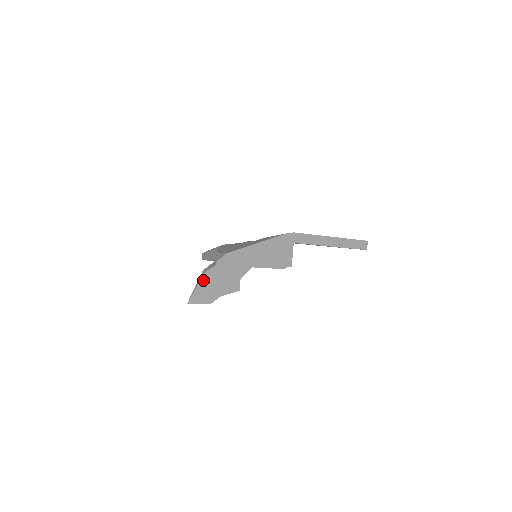
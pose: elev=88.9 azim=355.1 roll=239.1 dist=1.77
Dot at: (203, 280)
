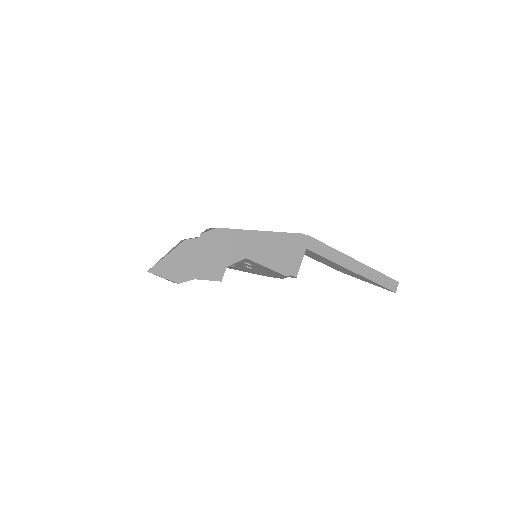
Dot at: (177, 249)
